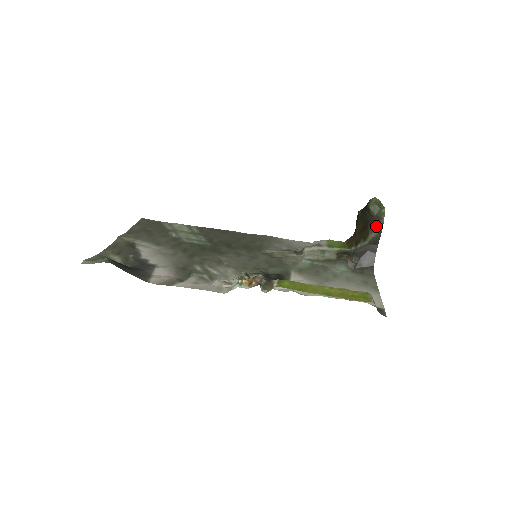
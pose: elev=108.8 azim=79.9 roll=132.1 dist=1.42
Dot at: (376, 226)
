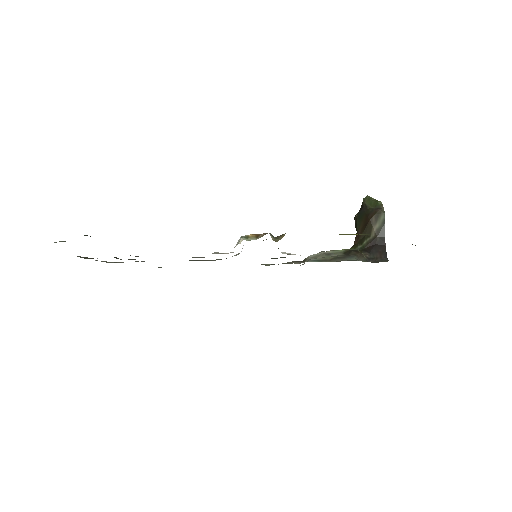
Dot at: (377, 216)
